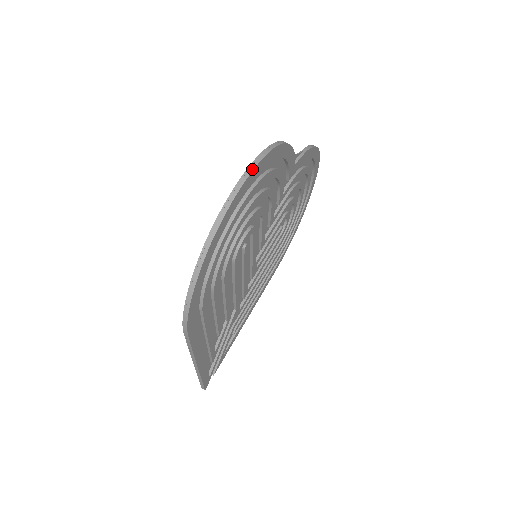
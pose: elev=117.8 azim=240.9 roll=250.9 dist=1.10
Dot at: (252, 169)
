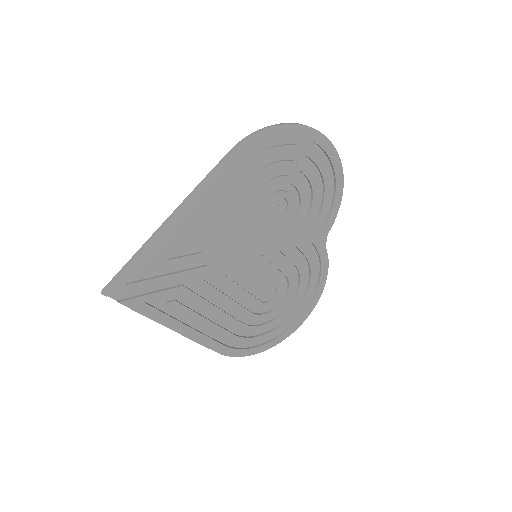
Dot at: occluded
